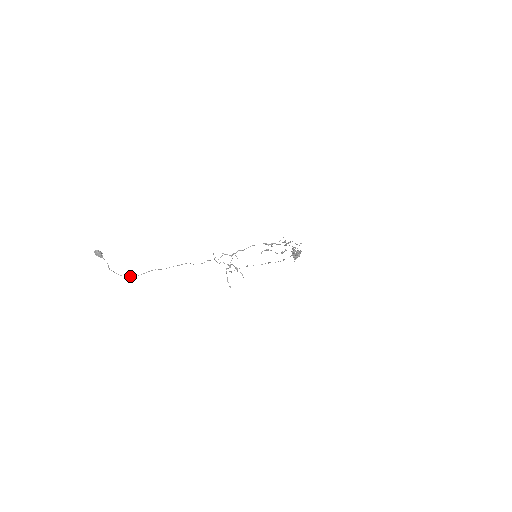
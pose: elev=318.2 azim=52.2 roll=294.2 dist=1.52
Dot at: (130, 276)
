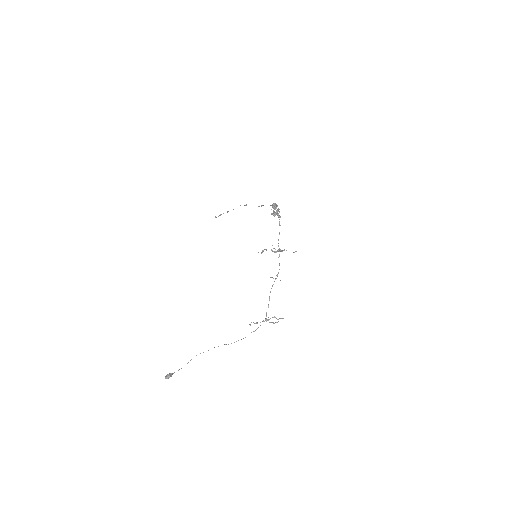
Dot at: occluded
